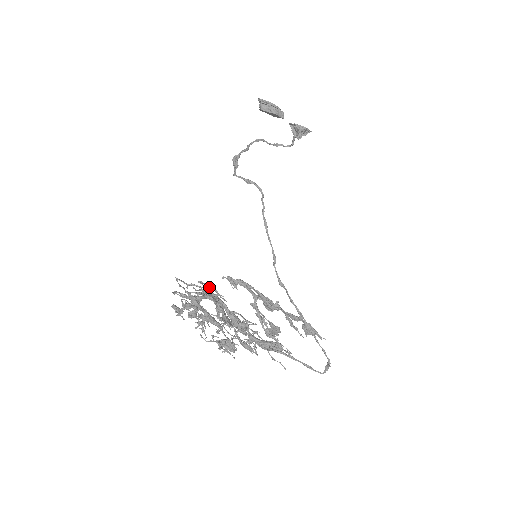
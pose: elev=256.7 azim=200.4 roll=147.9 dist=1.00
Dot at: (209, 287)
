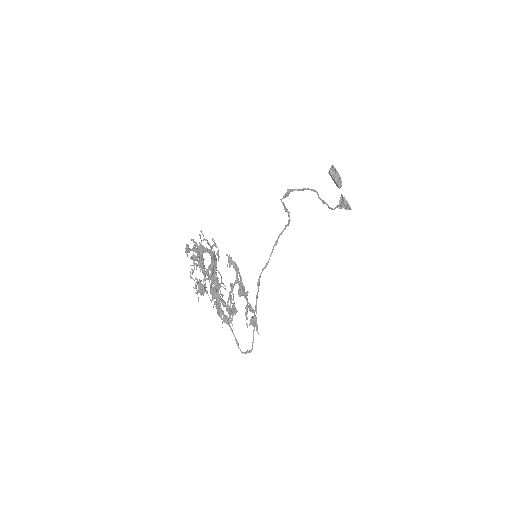
Dot at: (216, 247)
